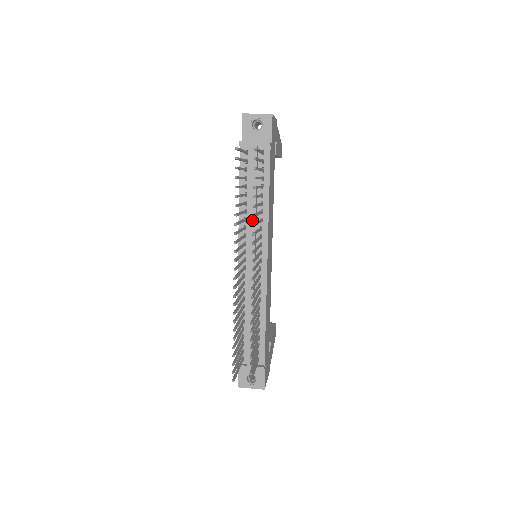
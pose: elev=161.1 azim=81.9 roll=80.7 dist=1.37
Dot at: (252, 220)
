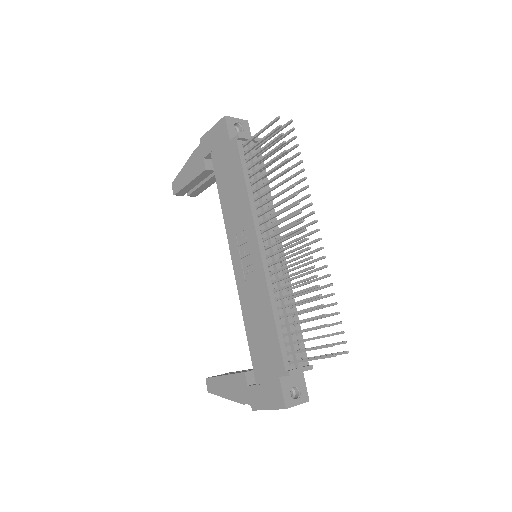
Dot at: (265, 207)
